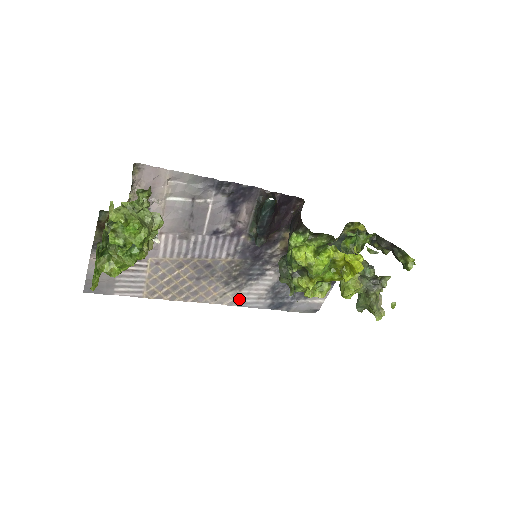
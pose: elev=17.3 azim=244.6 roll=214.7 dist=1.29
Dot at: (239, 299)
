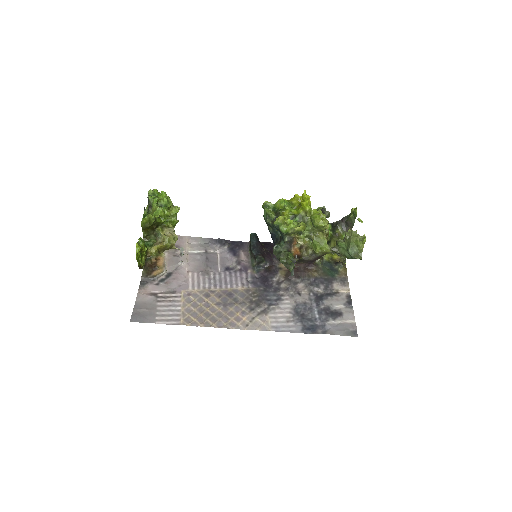
Dot at: (269, 323)
